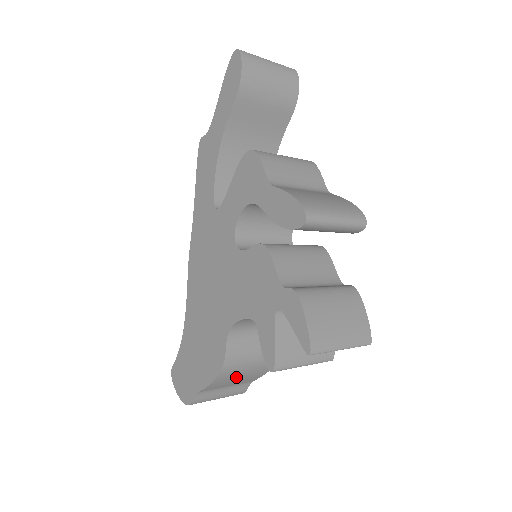
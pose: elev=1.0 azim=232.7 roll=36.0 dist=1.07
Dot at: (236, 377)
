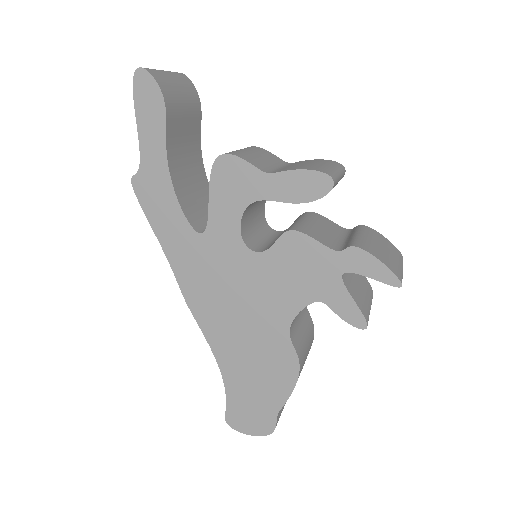
Dot at: occluded
